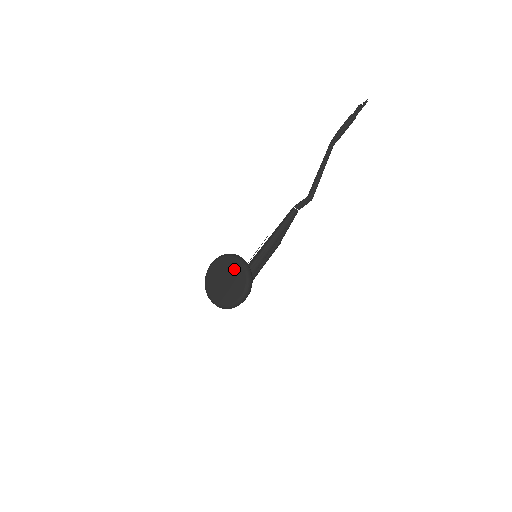
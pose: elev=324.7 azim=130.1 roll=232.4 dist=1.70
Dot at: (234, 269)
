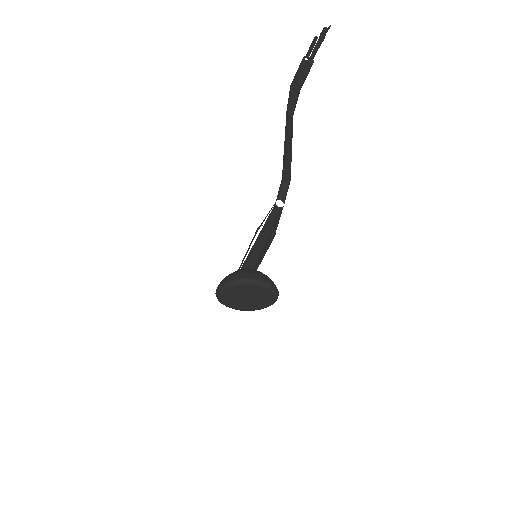
Dot at: (252, 291)
